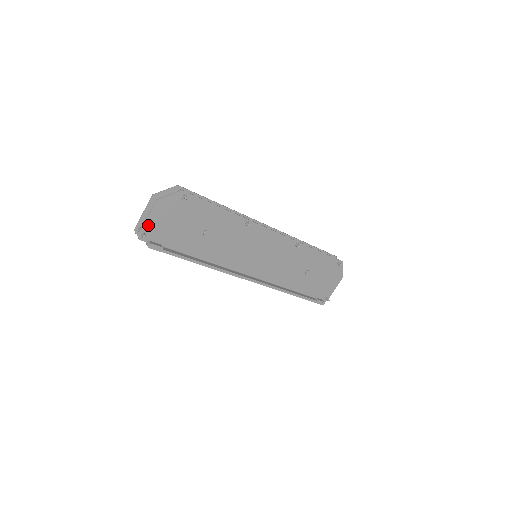
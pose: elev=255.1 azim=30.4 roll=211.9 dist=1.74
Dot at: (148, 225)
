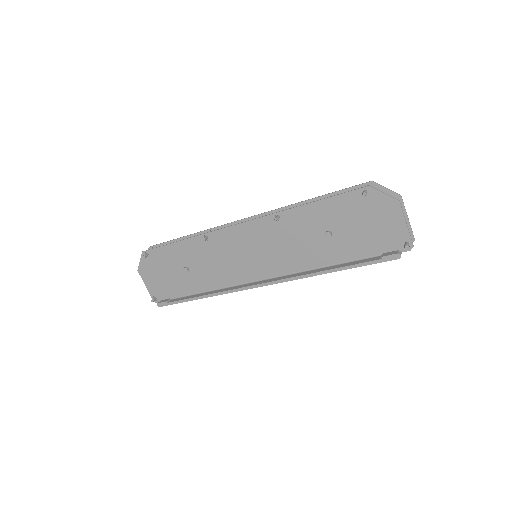
Dot at: (151, 290)
